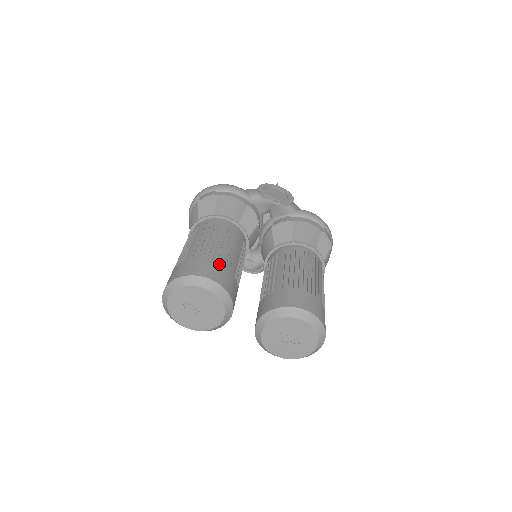
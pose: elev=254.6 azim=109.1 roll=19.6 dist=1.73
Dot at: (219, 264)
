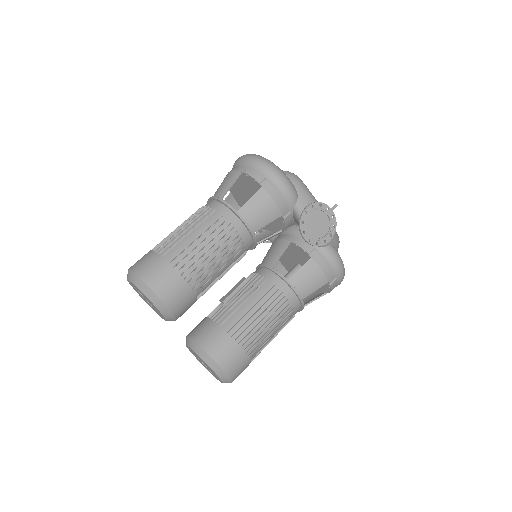
Dot at: (187, 287)
